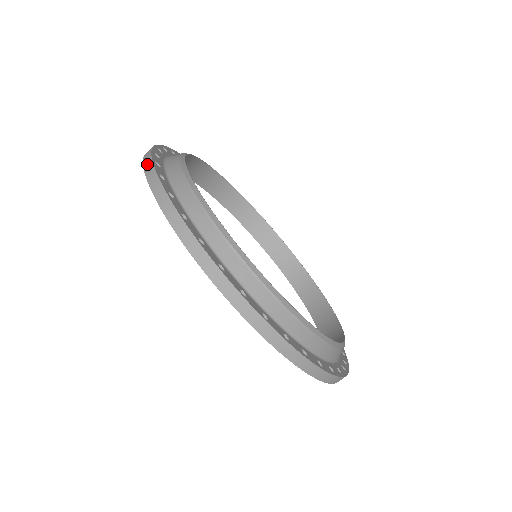
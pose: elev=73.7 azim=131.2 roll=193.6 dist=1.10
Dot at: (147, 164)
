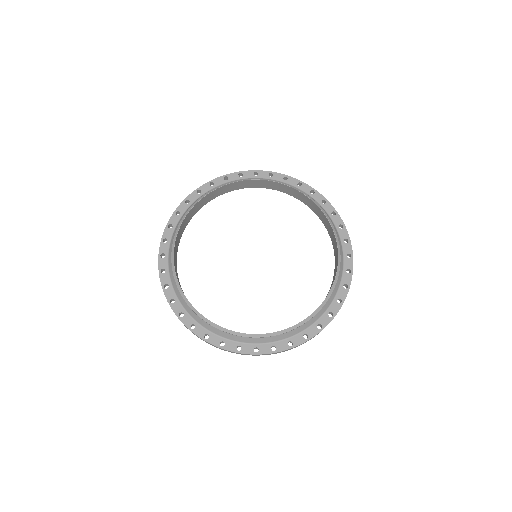
Dot at: occluded
